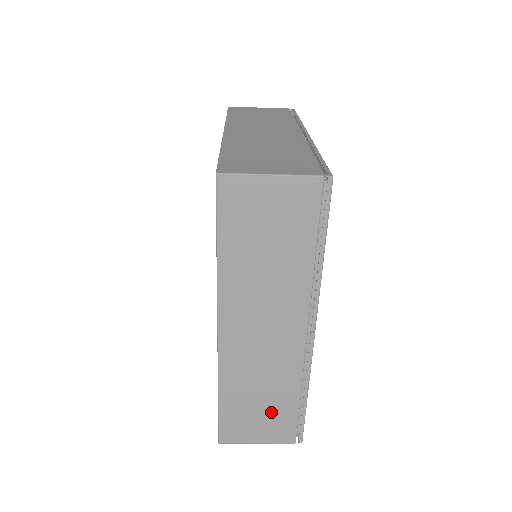
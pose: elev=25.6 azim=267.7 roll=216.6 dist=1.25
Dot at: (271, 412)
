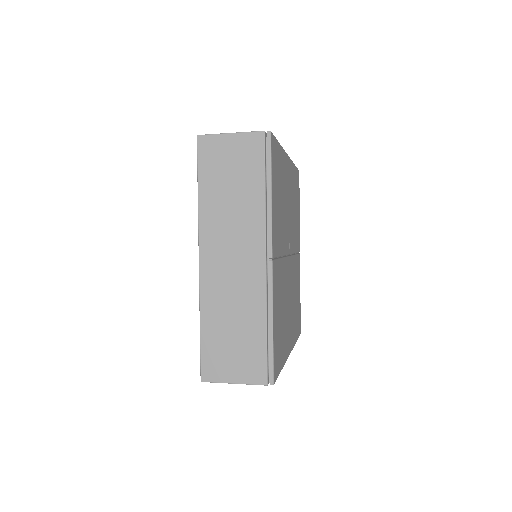
Dot at: (243, 345)
